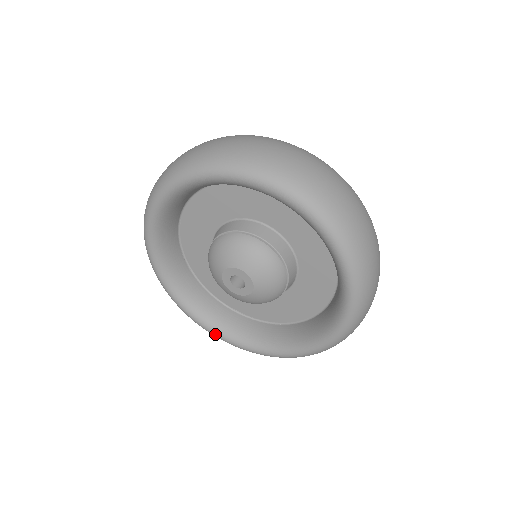
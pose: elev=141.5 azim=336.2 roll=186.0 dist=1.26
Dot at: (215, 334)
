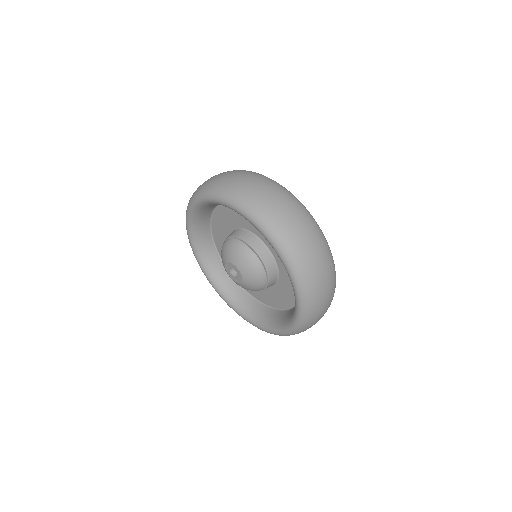
Dot at: (261, 328)
